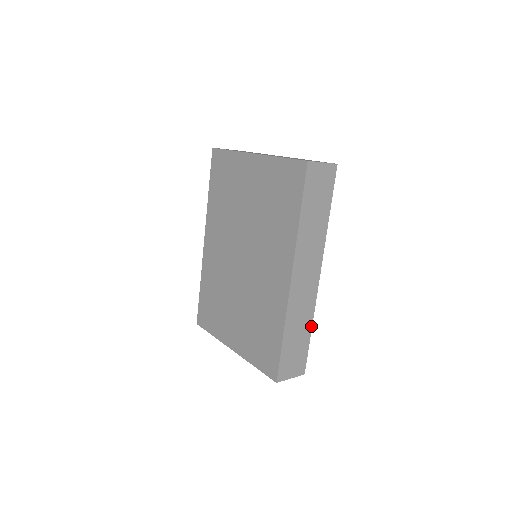
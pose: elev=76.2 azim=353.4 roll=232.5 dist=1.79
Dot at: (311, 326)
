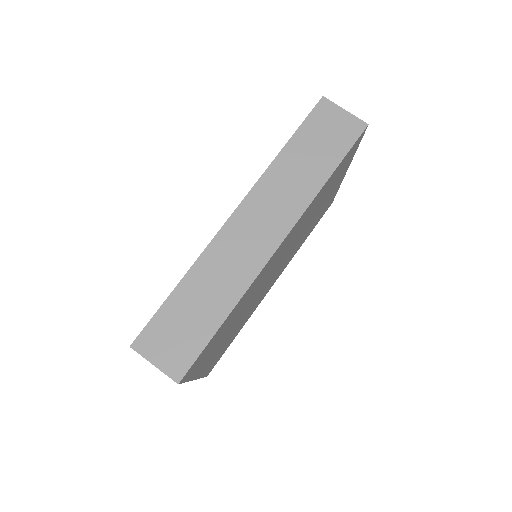
Dot at: (230, 311)
